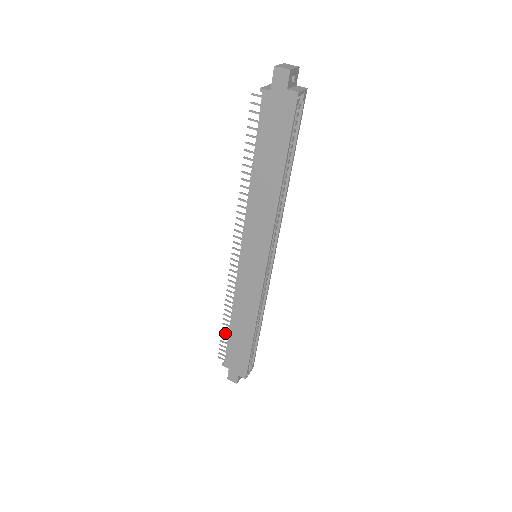
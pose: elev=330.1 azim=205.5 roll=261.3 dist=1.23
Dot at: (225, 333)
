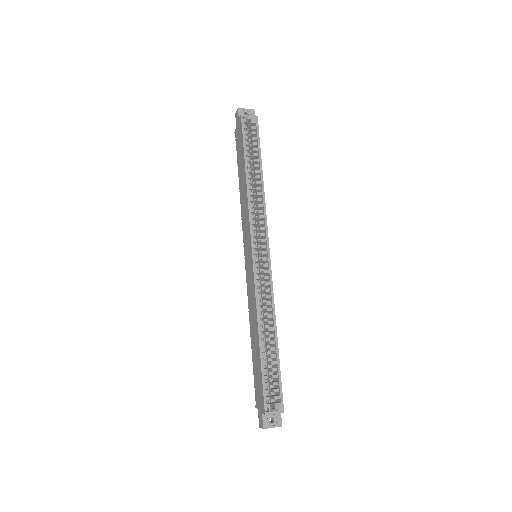
Dot at: occluded
